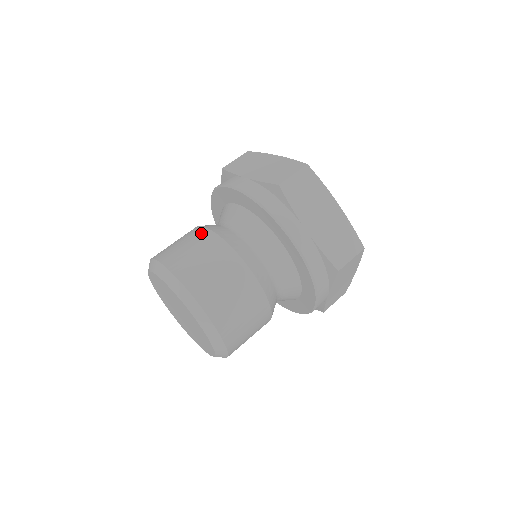
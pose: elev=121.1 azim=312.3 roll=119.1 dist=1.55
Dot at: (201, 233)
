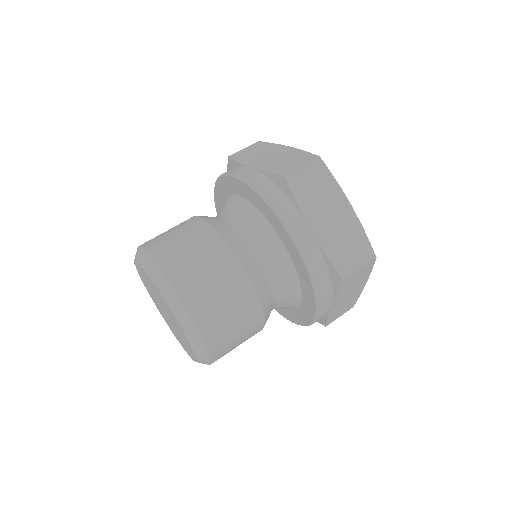
Dot at: (195, 223)
